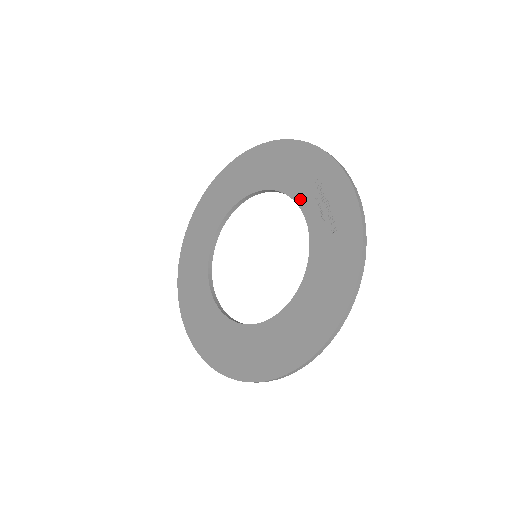
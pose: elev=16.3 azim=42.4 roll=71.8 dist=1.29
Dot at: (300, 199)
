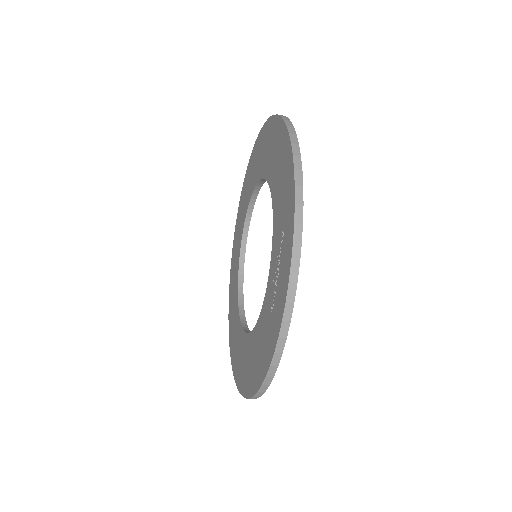
Dot at: (274, 238)
